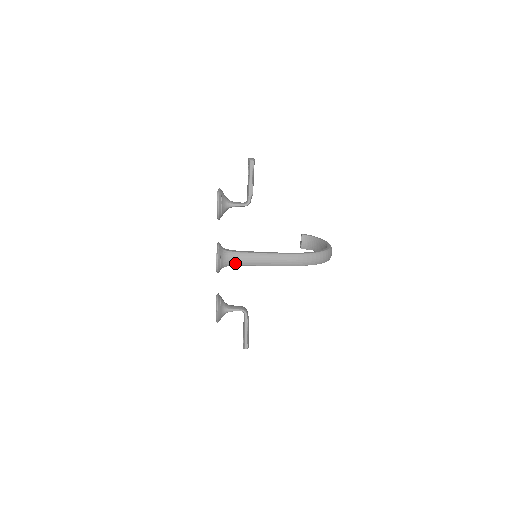
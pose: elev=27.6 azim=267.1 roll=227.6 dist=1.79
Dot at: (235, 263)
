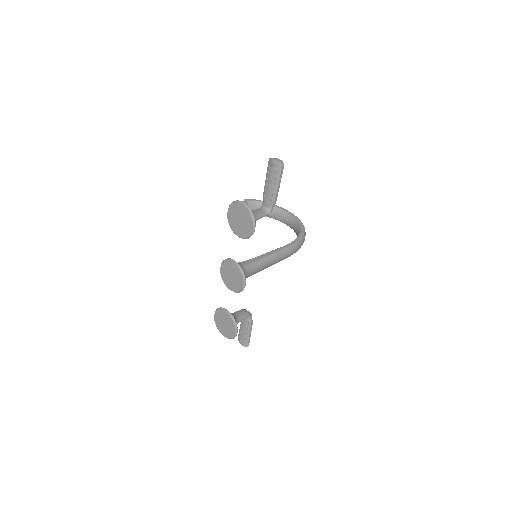
Dot at: (250, 275)
